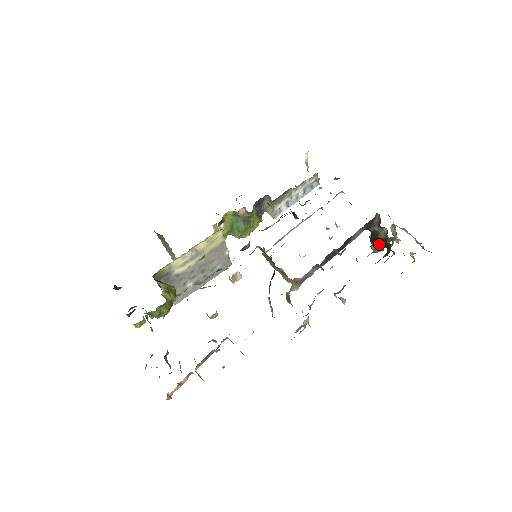
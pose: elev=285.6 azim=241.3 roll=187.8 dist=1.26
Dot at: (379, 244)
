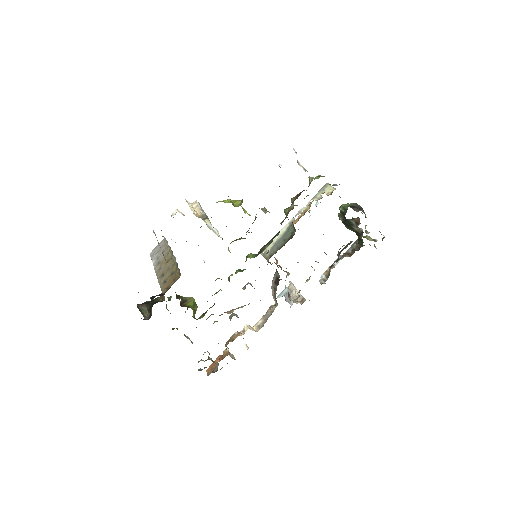
Dot at: (351, 230)
